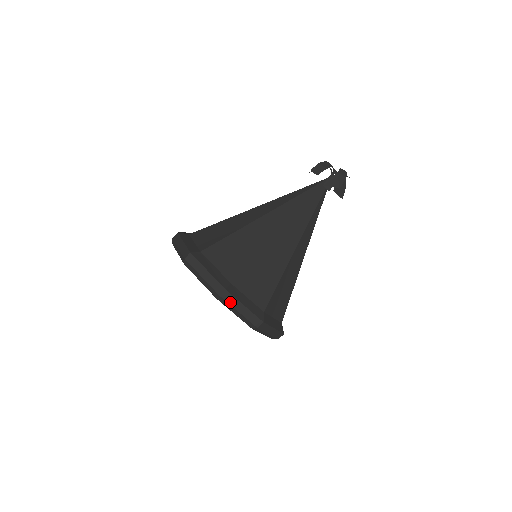
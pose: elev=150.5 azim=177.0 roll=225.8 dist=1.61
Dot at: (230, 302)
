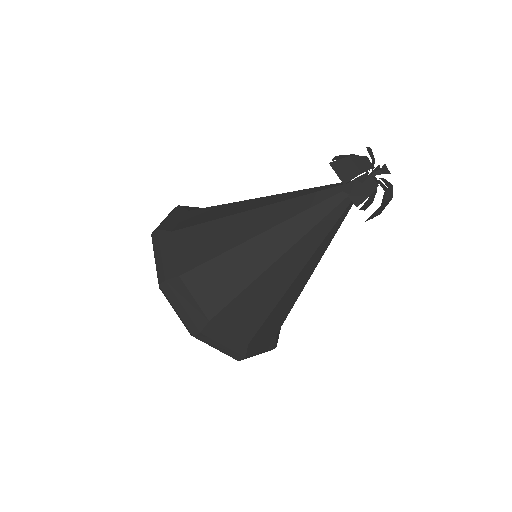
Dot at: occluded
